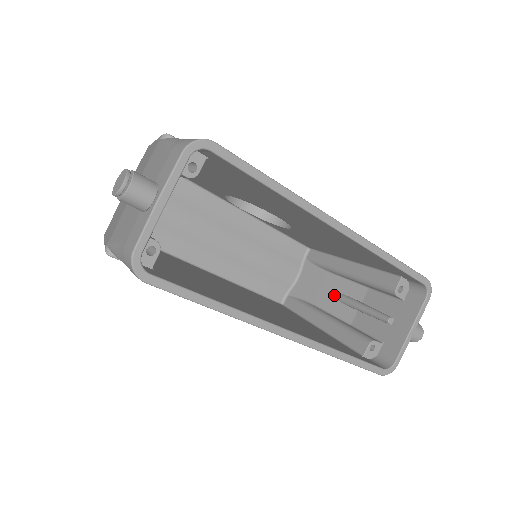
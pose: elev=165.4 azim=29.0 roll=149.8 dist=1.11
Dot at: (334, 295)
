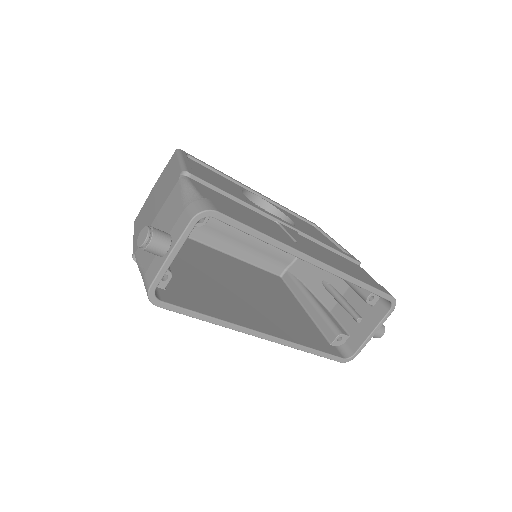
Dot at: (322, 282)
